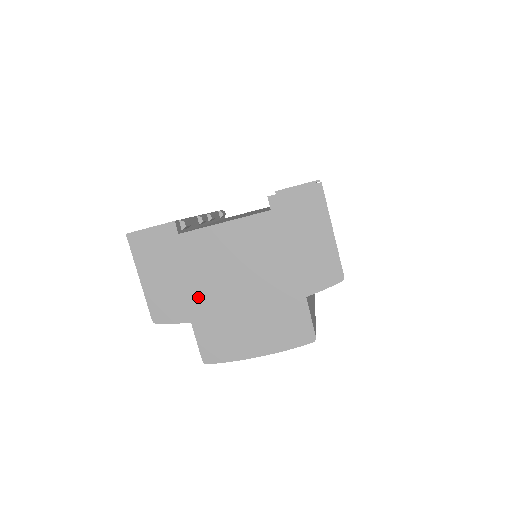
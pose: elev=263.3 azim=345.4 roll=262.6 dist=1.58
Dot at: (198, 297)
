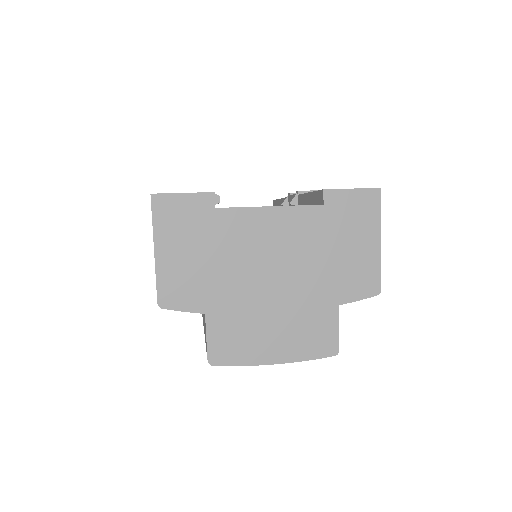
Dot at: (221, 285)
